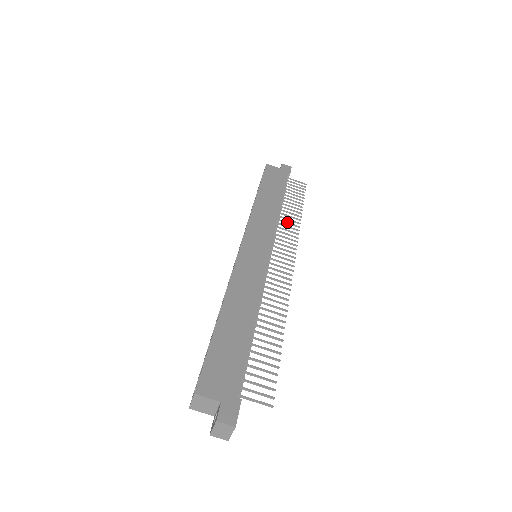
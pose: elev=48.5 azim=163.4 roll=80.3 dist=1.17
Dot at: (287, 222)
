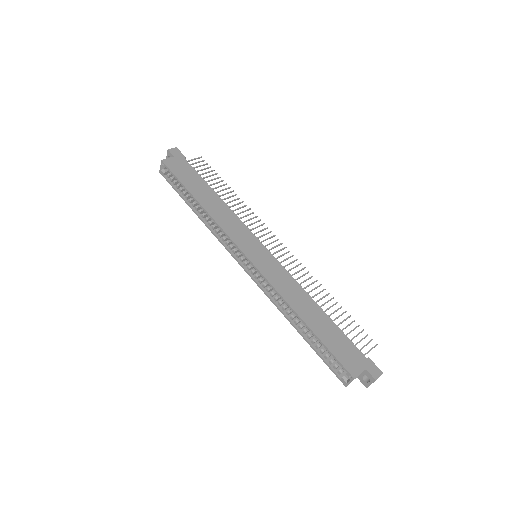
Dot at: (238, 208)
